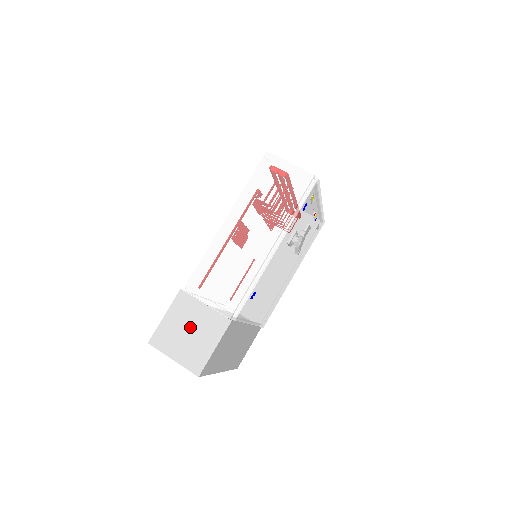
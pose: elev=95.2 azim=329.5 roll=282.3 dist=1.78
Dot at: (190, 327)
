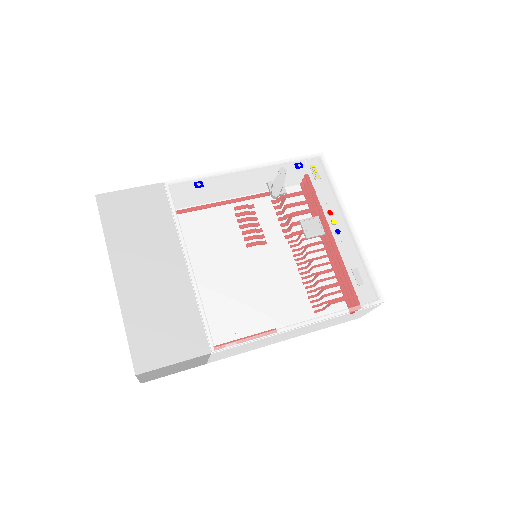
Dot at: occluded
